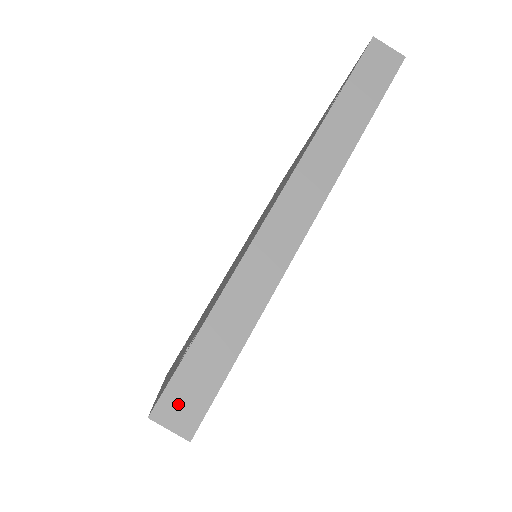
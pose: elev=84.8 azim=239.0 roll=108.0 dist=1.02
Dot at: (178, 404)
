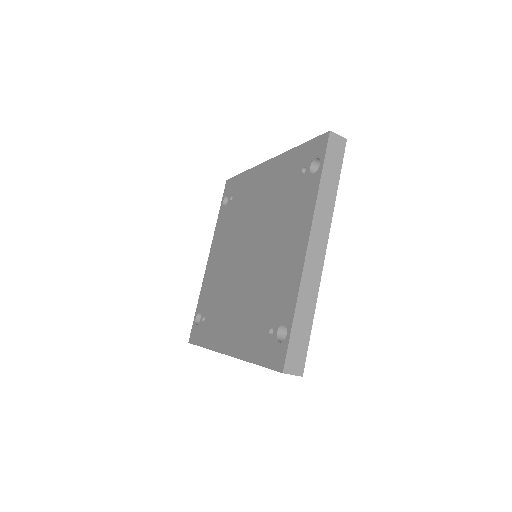
Dot at: (293, 362)
